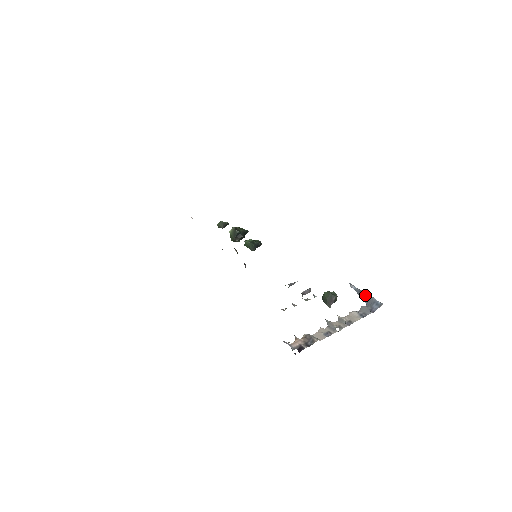
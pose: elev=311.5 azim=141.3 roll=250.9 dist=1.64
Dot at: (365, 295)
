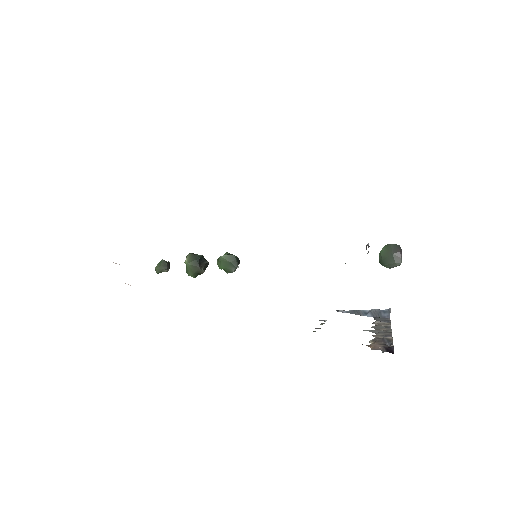
Dot at: (363, 311)
